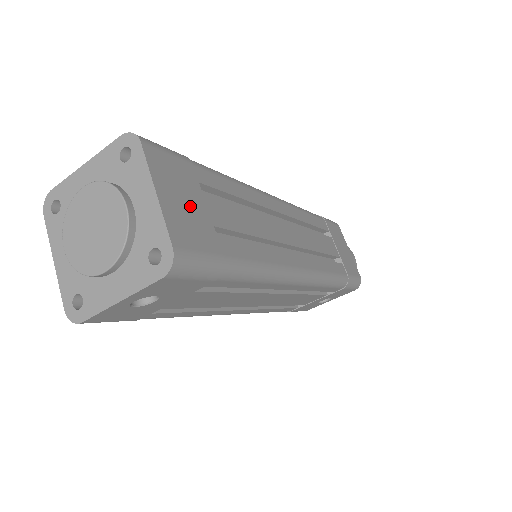
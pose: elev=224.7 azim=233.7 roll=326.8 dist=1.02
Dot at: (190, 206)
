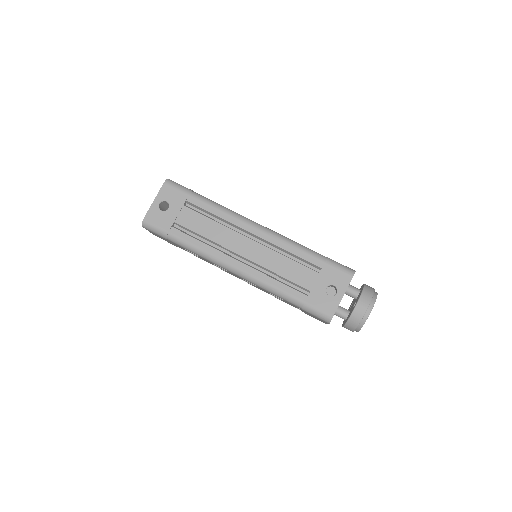
Dot at: occluded
